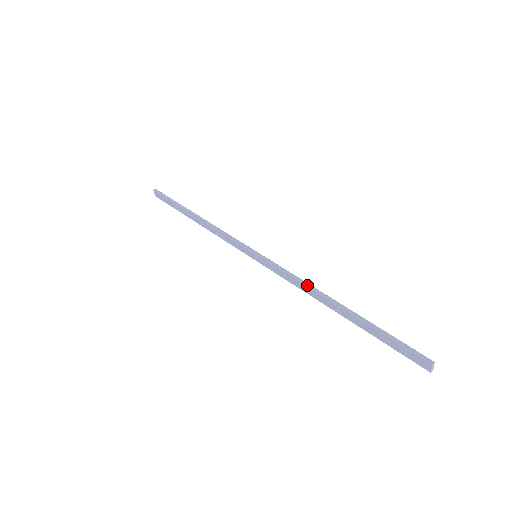
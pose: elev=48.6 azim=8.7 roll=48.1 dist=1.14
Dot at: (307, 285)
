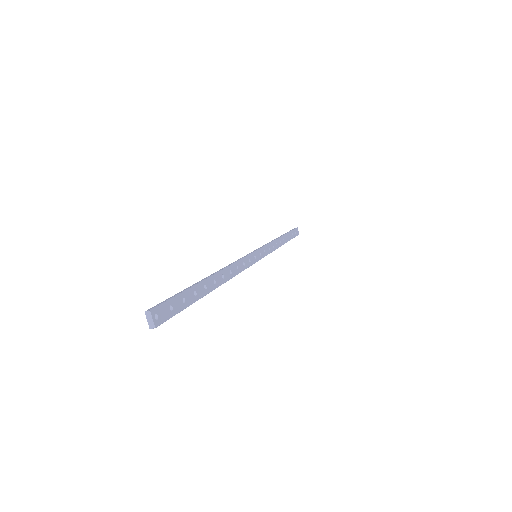
Dot at: (228, 265)
